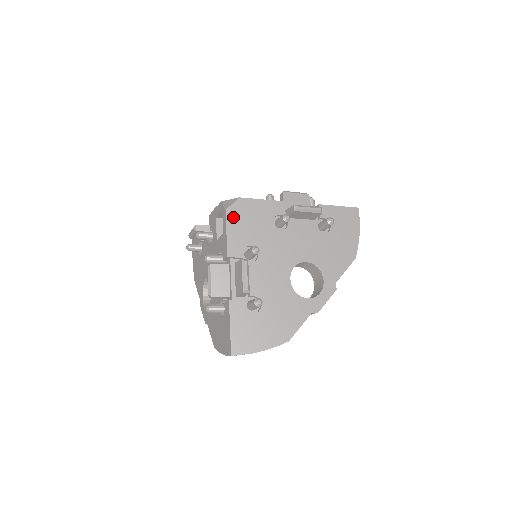
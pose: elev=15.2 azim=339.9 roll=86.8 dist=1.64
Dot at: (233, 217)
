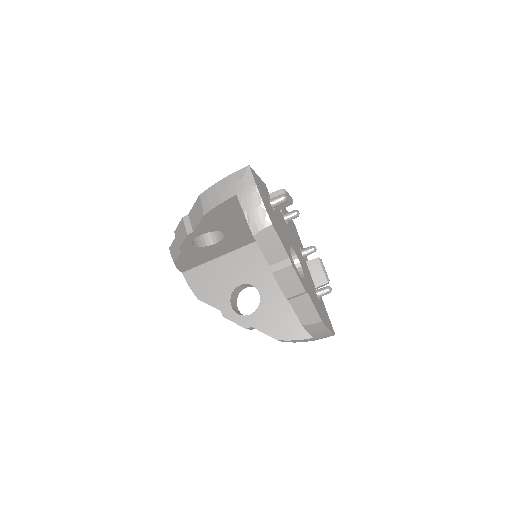
Dot at: occluded
